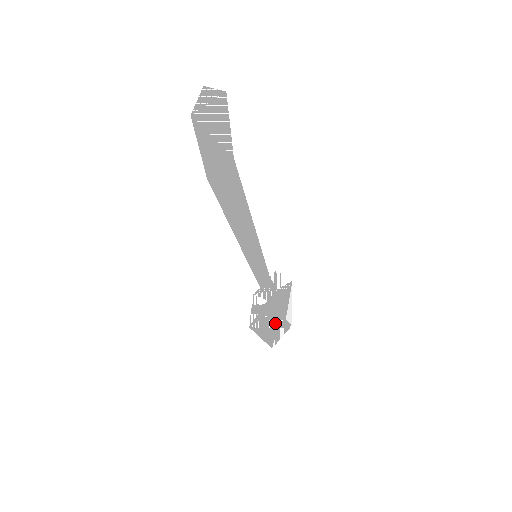
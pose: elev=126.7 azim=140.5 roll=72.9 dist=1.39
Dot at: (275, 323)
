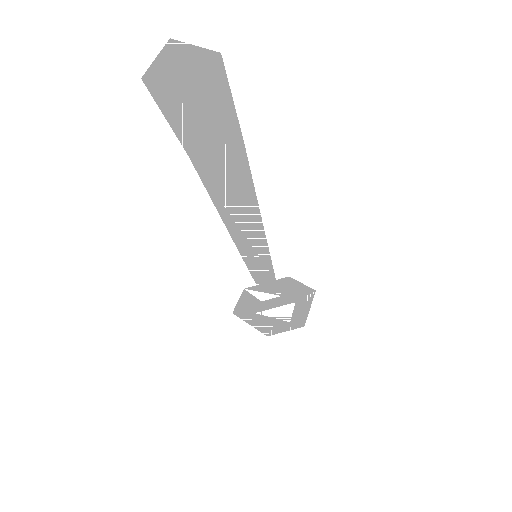
Dot at: (271, 321)
